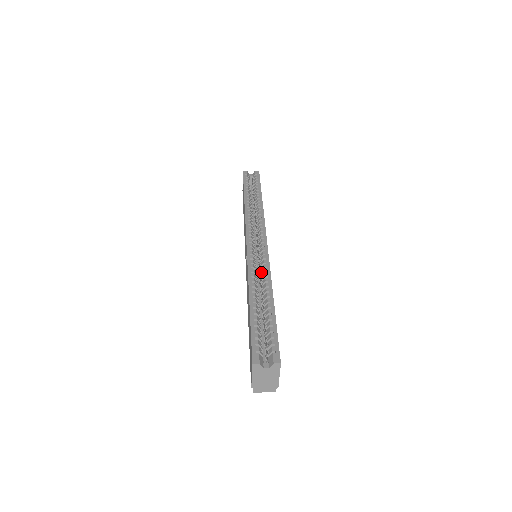
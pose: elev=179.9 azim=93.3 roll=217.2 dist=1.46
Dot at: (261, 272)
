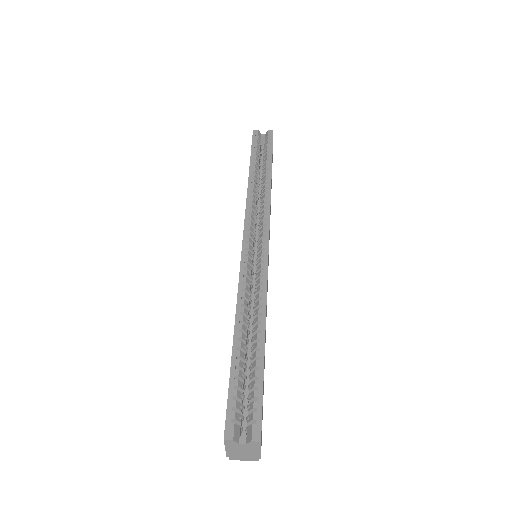
Dot at: (256, 288)
